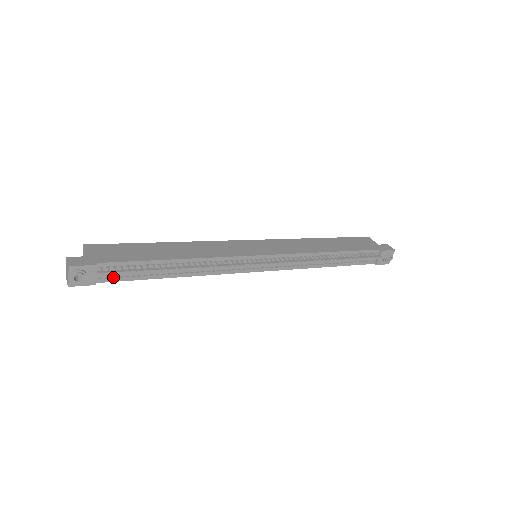
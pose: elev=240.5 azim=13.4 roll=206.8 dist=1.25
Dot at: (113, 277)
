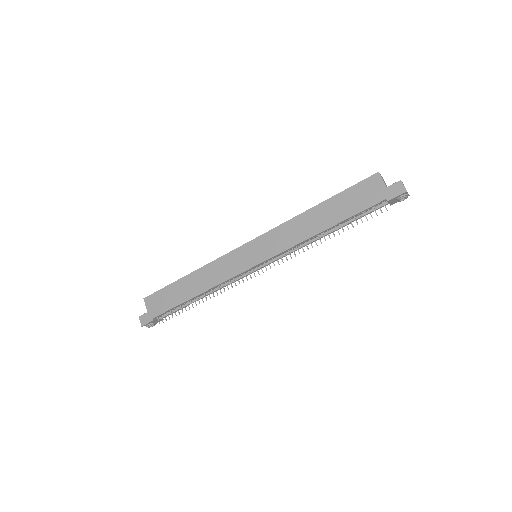
Dot at: occluded
